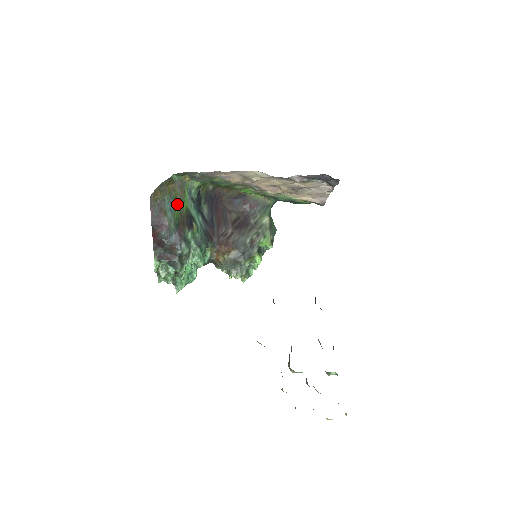
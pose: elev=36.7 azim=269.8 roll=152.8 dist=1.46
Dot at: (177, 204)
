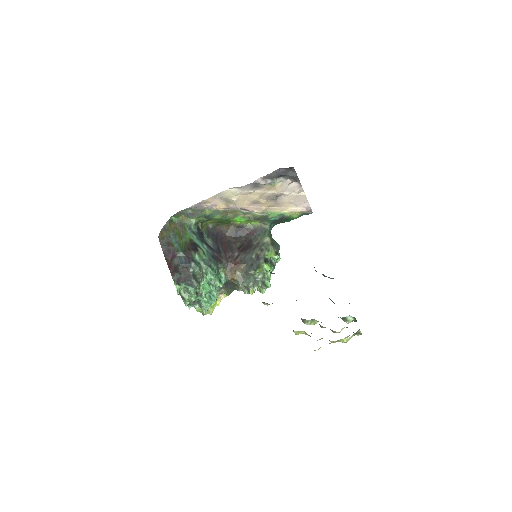
Dot at: (181, 237)
